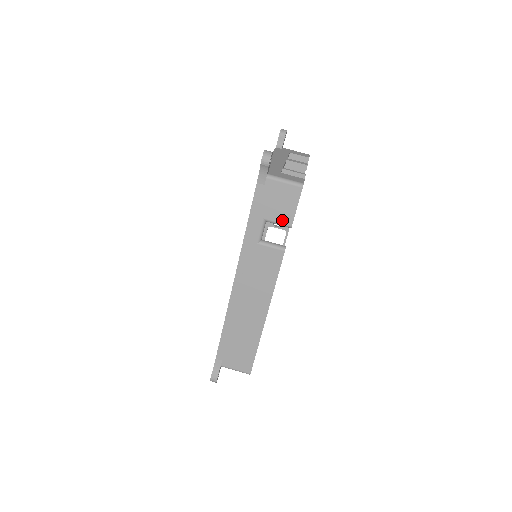
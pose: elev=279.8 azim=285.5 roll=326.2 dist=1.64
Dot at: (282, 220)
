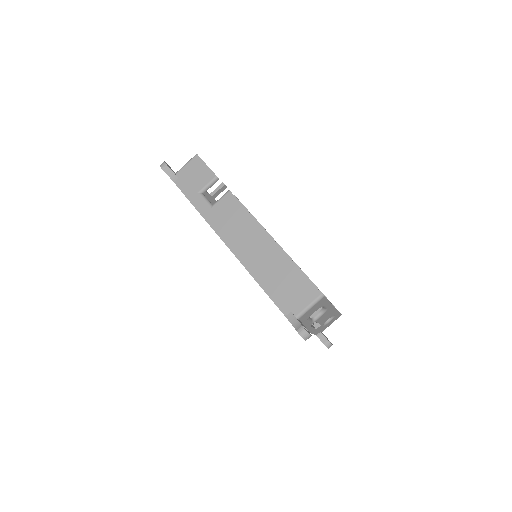
Dot at: (208, 180)
